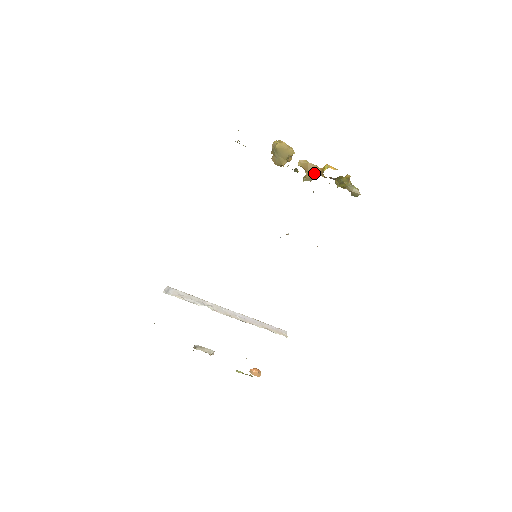
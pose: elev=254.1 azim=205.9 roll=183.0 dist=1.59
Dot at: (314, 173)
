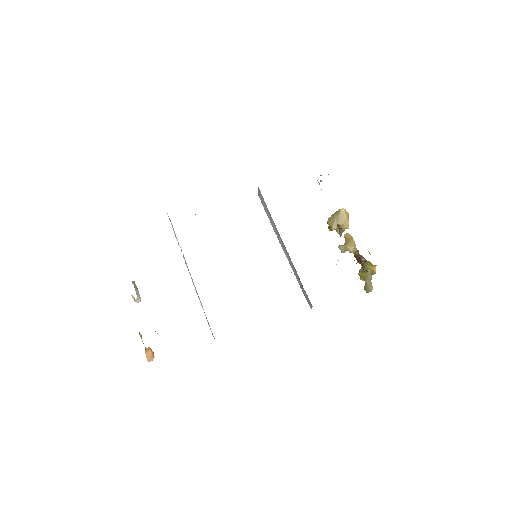
Dot at: (350, 249)
